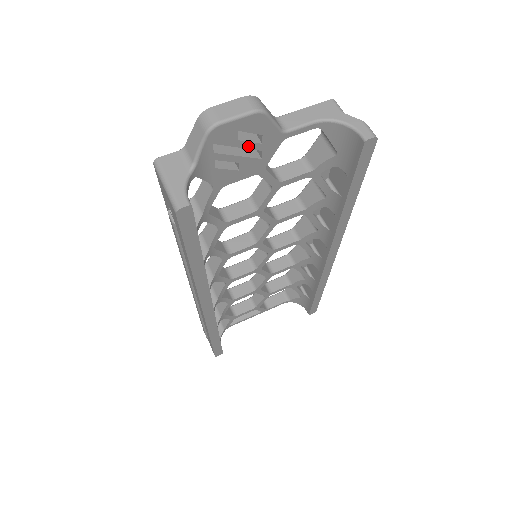
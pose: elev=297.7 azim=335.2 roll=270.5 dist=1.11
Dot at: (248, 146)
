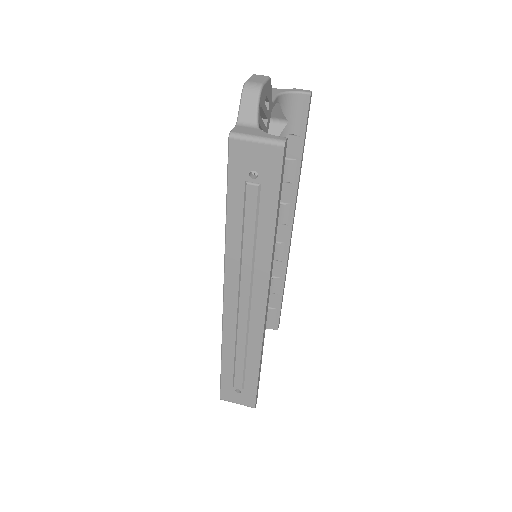
Dot at: (266, 112)
